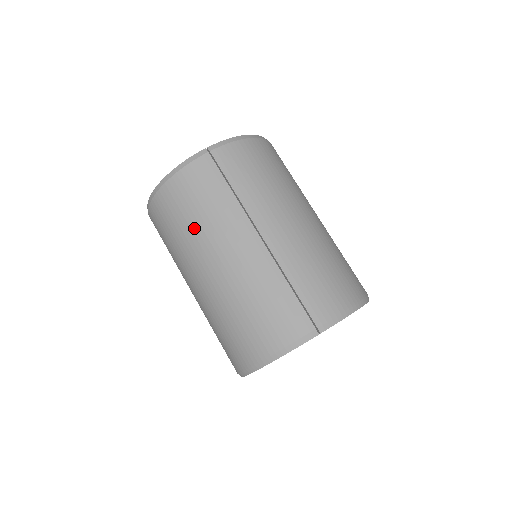
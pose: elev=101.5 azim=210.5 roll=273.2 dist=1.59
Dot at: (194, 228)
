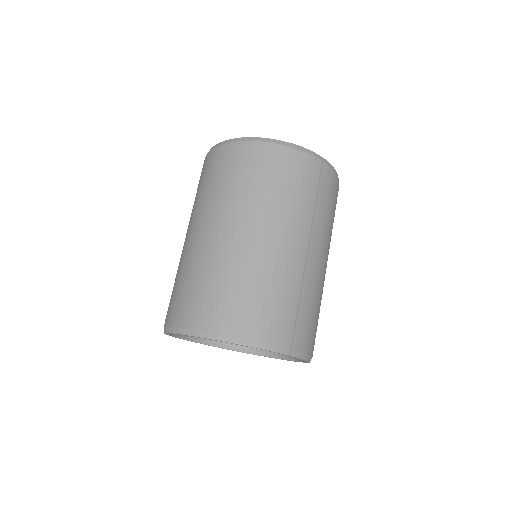
Dot at: (269, 195)
